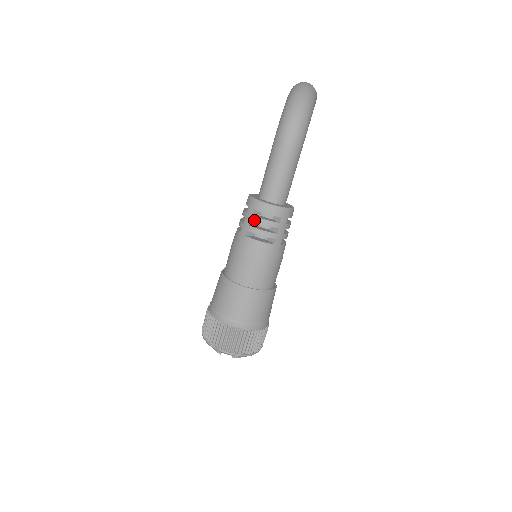
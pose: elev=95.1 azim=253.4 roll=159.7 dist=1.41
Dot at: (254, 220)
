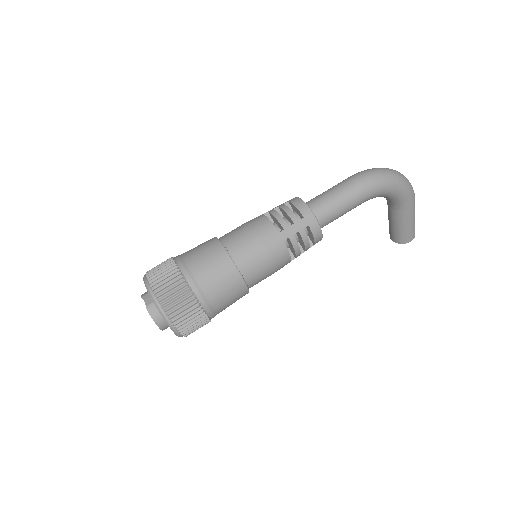
Dot at: (281, 206)
